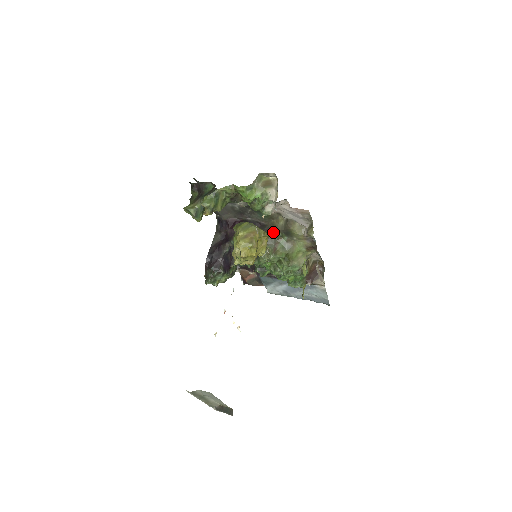
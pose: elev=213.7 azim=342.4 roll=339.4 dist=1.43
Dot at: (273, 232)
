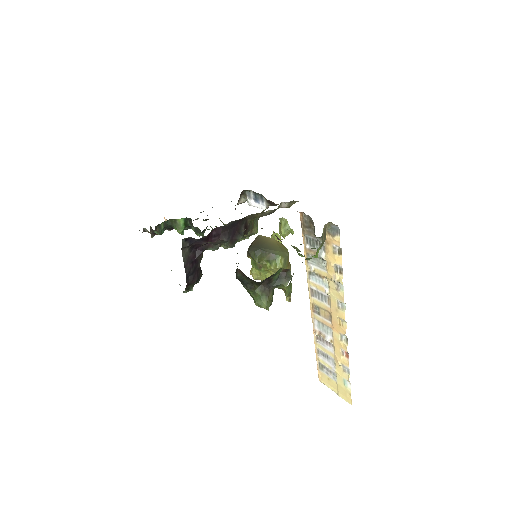
Dot at: (251, 219)
